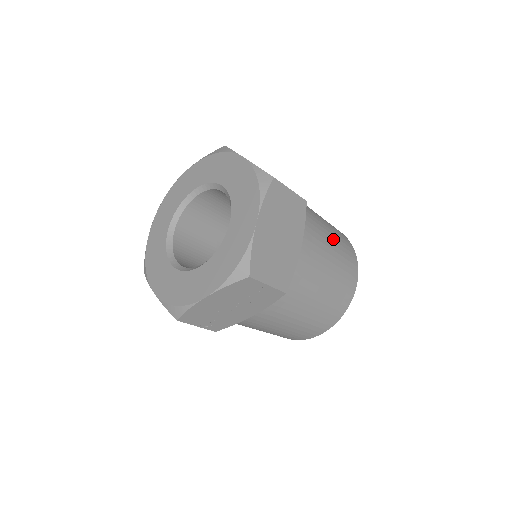
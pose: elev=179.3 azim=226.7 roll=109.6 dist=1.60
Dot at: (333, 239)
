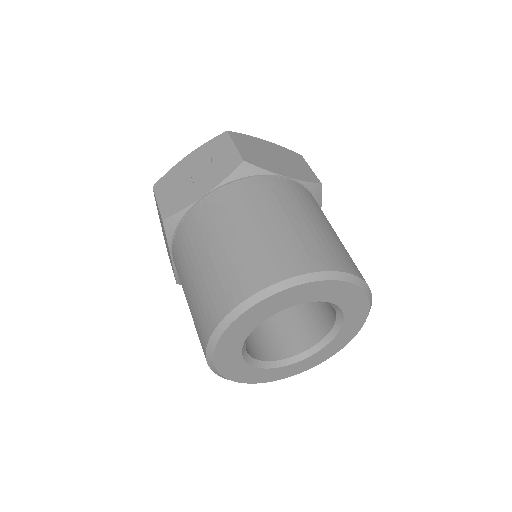
Dot at: (338, 238)
